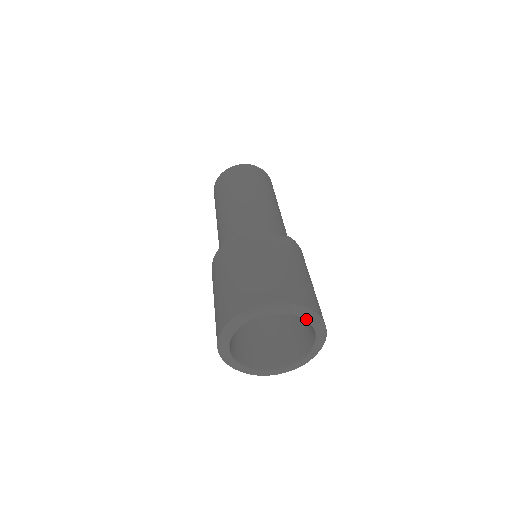
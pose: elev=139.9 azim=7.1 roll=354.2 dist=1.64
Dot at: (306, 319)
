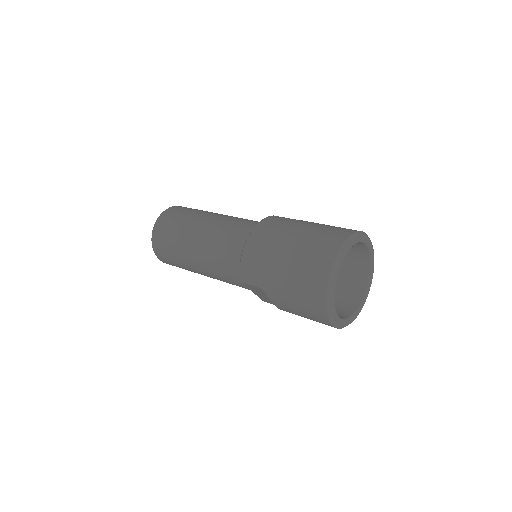
Dot at: (372, 264)
